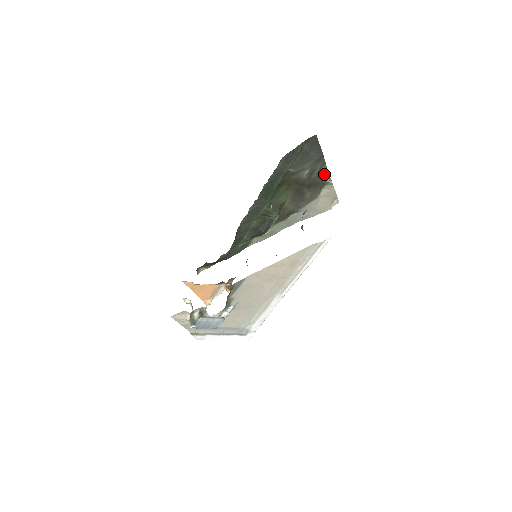
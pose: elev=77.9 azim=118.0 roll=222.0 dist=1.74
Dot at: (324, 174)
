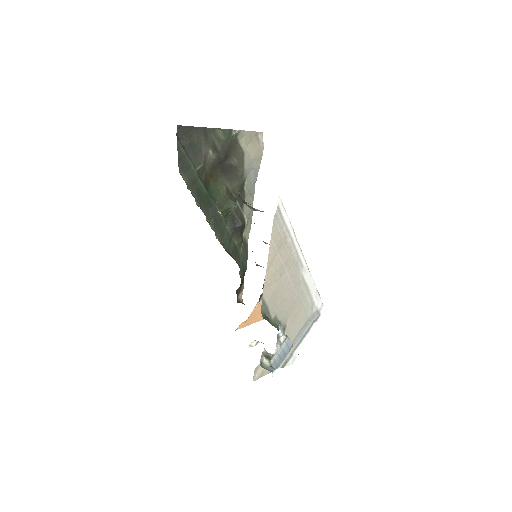
Dot at: (224, 135)
